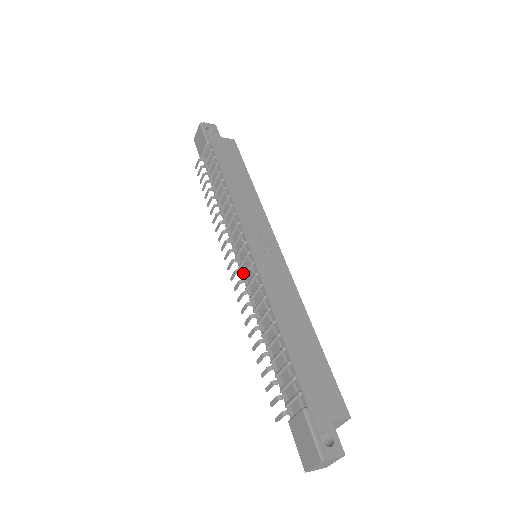
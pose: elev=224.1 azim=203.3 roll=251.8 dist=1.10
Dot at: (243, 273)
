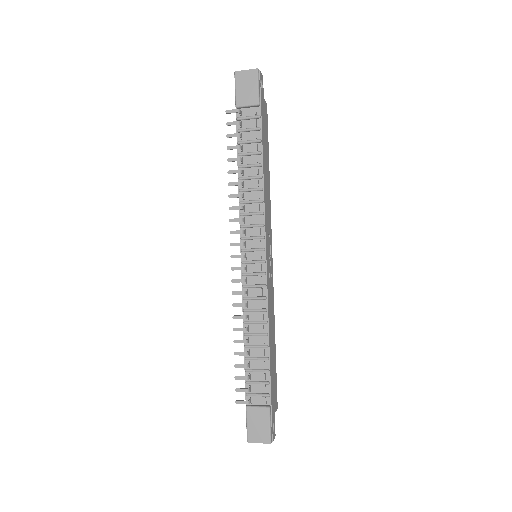
Dot at: (246, 271)
